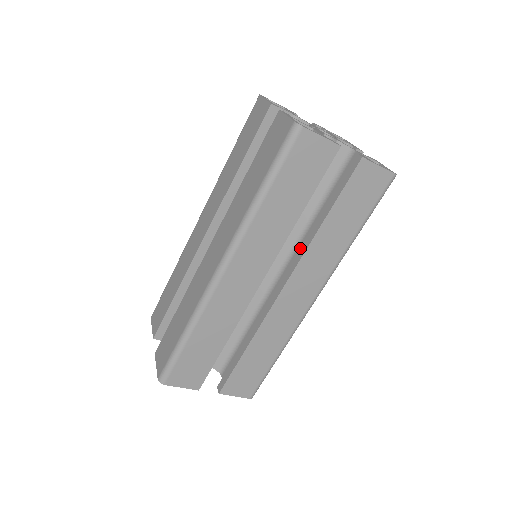
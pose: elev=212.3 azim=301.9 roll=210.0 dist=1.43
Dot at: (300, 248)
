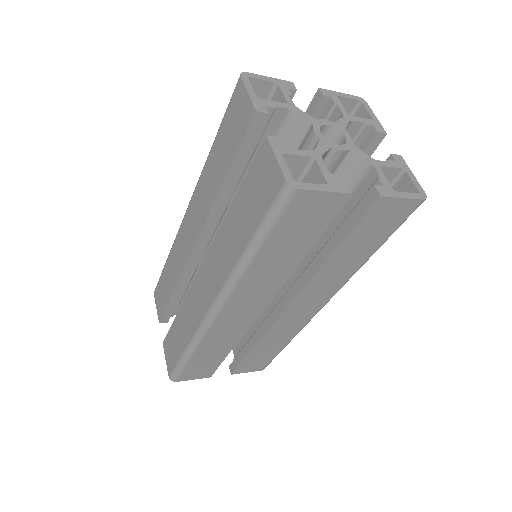
Dot at: (304, 272)
